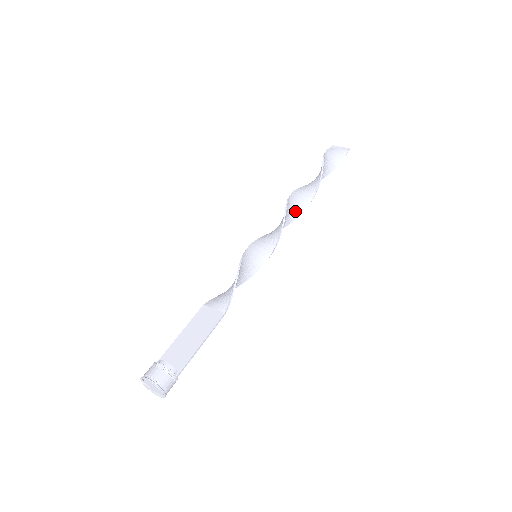
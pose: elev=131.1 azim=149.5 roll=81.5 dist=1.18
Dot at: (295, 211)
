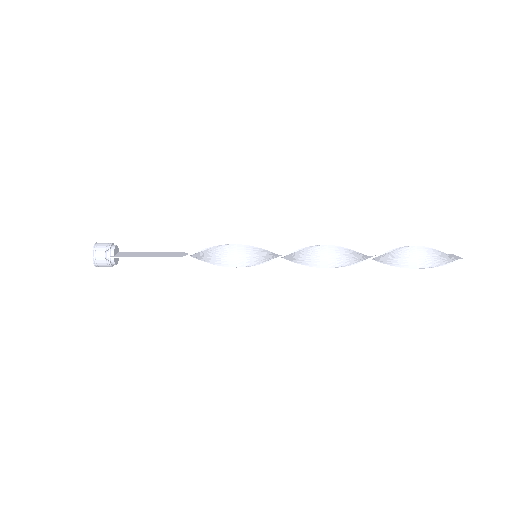
Dot at: (334, 260)
